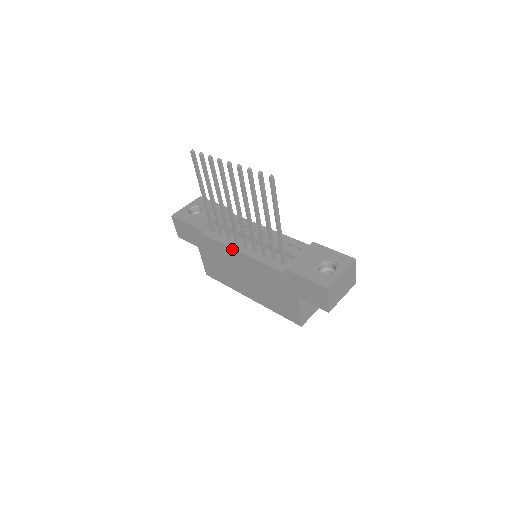
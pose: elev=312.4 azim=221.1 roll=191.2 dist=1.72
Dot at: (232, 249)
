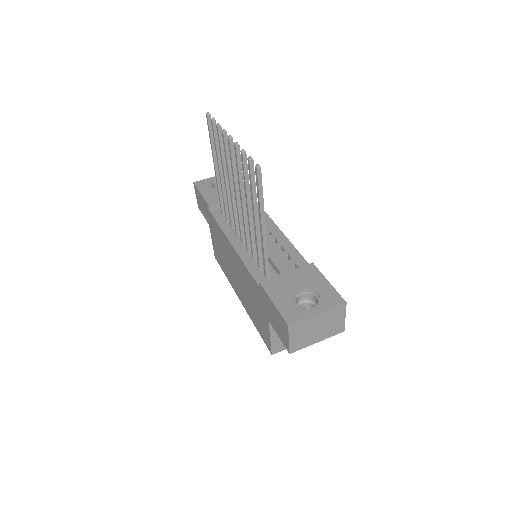
Dot at: (227, 239)
